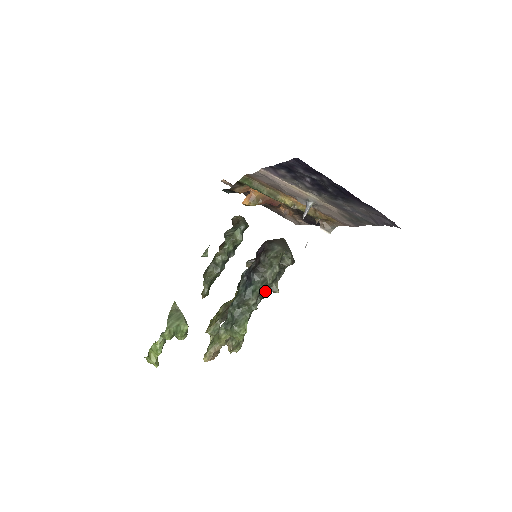
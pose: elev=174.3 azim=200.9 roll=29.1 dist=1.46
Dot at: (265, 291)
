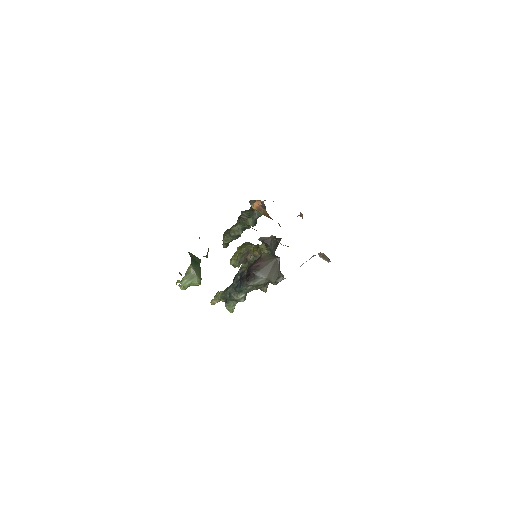
Dot at: occluded
